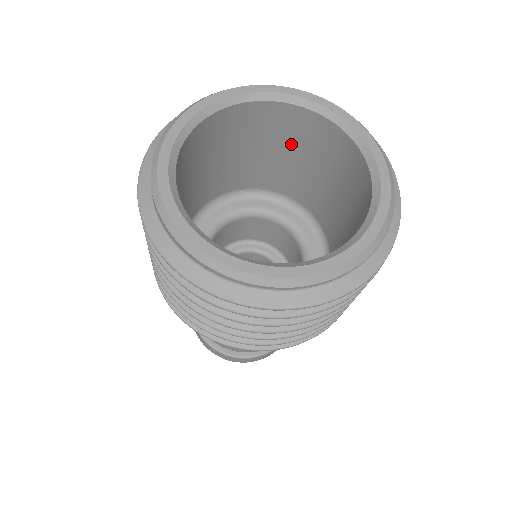
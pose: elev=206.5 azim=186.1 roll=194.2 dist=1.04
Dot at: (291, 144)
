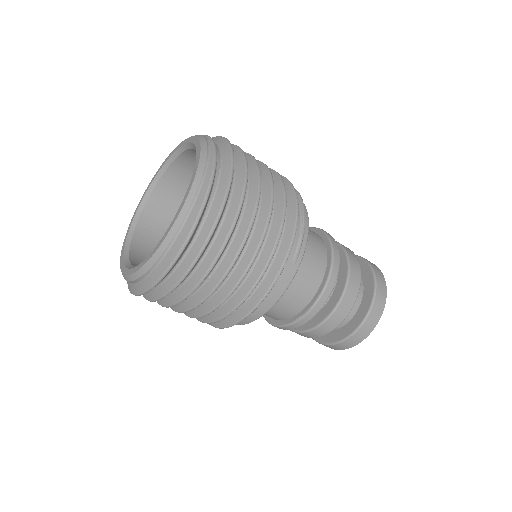
Dot at: occluded
